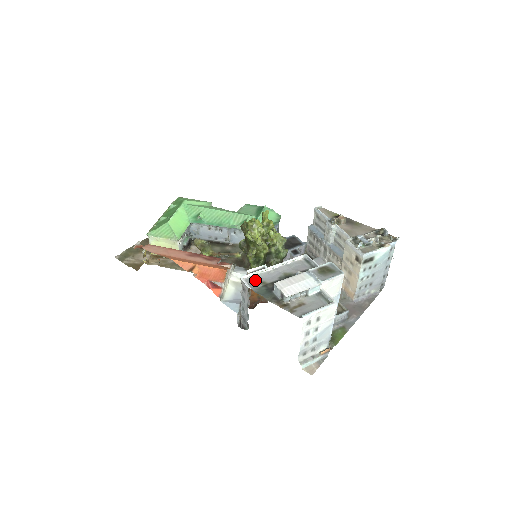
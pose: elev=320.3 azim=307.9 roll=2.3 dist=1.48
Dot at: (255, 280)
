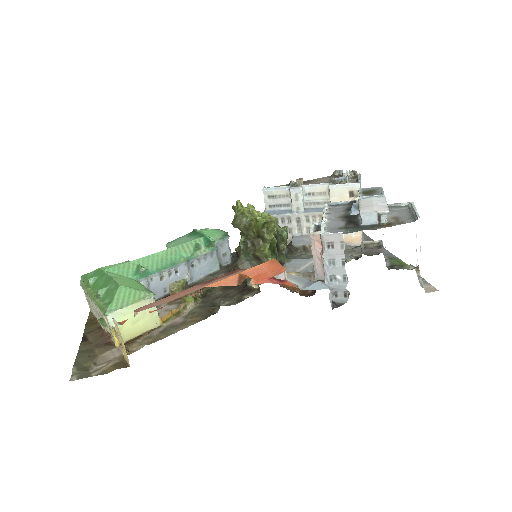
Dot at: (332, 230)
